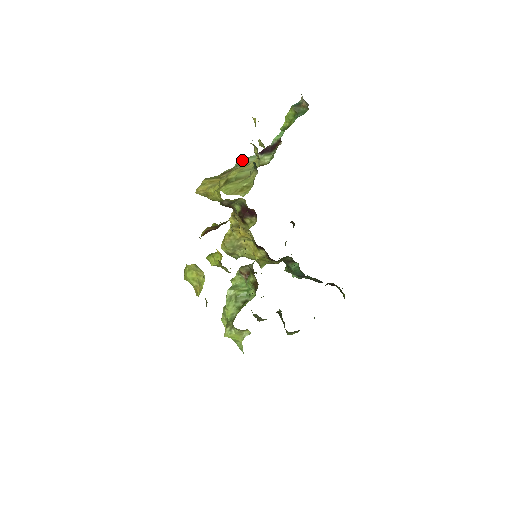
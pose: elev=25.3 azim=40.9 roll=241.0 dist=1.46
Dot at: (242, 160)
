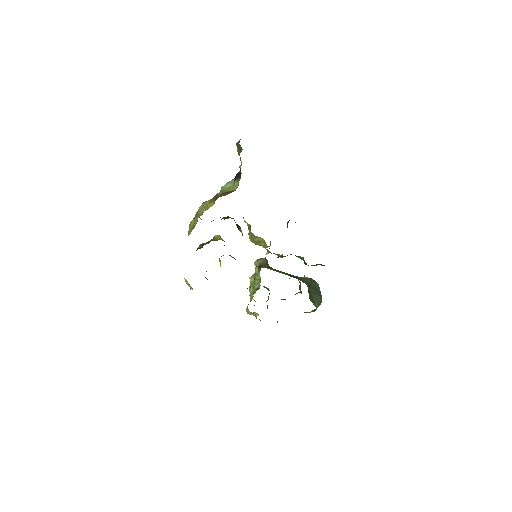
Dot at: (224, 186)
